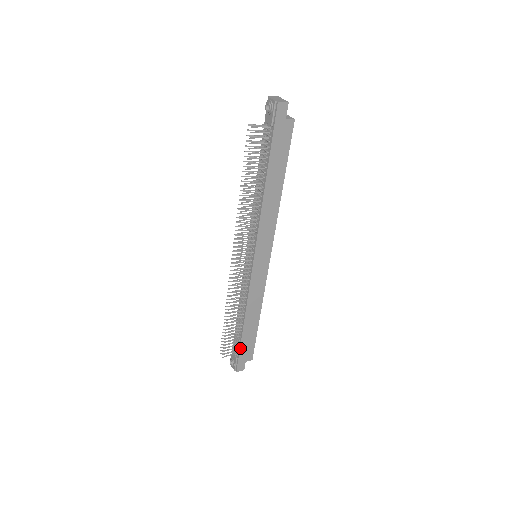
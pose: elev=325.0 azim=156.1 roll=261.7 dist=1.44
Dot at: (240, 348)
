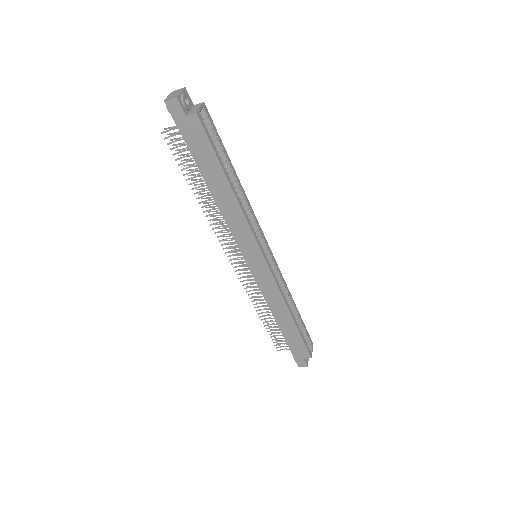
Dot at: (288, 345)
